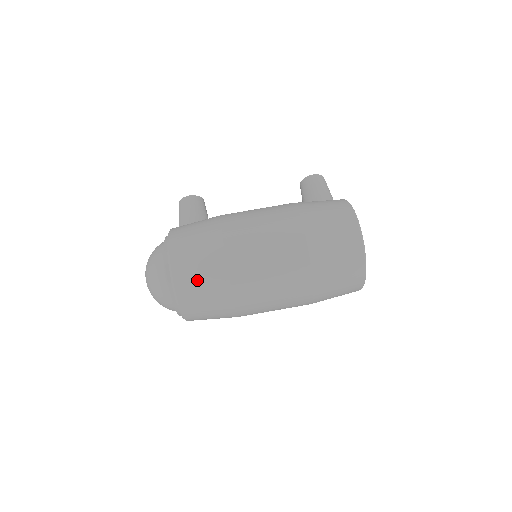
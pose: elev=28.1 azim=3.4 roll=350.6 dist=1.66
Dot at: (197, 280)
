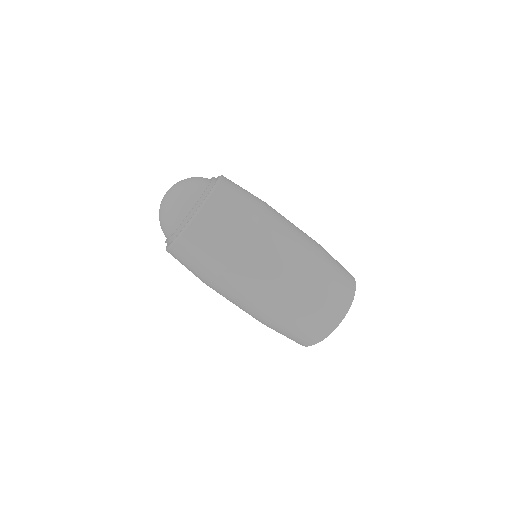
Dot at: (233, 204)
